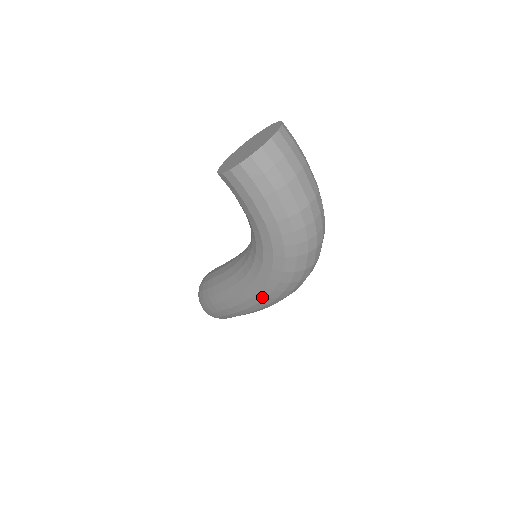
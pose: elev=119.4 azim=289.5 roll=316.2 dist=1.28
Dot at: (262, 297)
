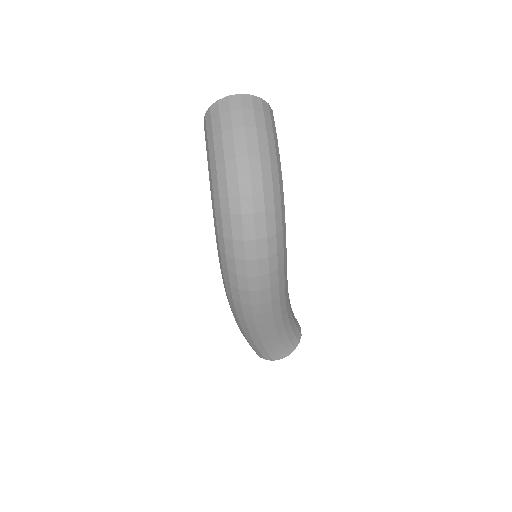
Dot at: (224, 280)
